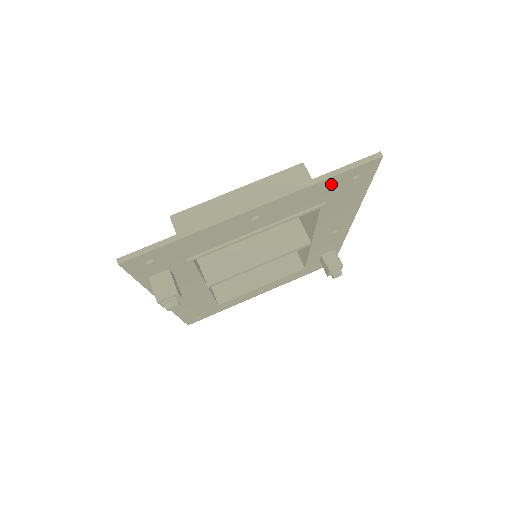
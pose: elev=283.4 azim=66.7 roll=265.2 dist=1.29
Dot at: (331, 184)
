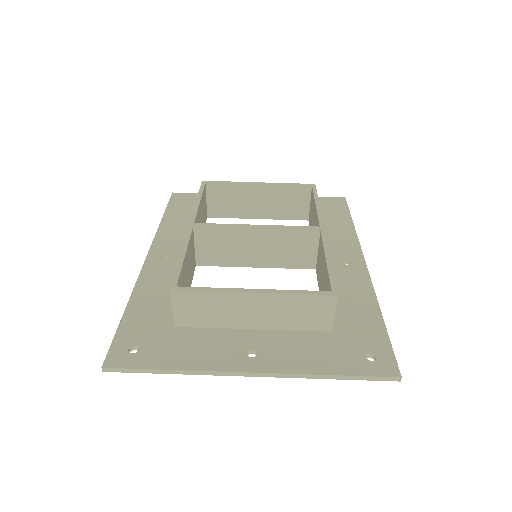
Dot at: (339, 365)
